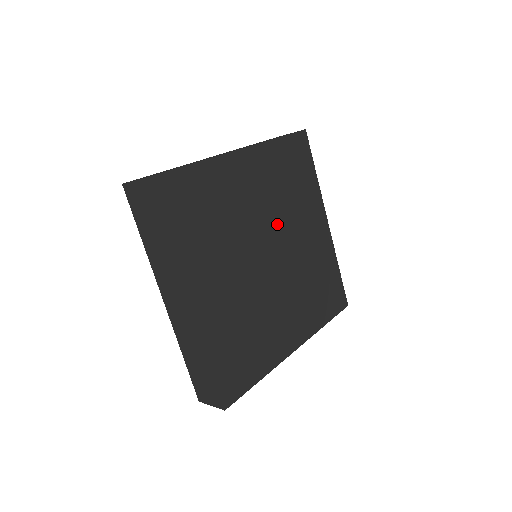
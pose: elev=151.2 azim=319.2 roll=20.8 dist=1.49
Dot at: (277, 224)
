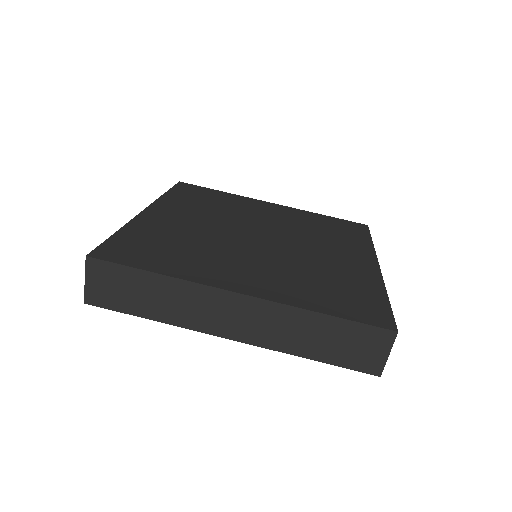
Dot at: (237, 222)
